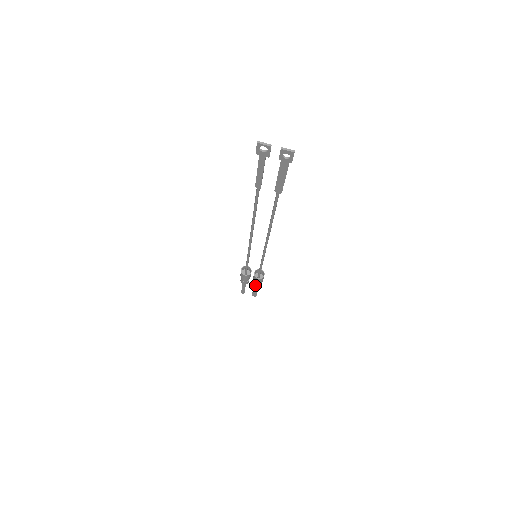
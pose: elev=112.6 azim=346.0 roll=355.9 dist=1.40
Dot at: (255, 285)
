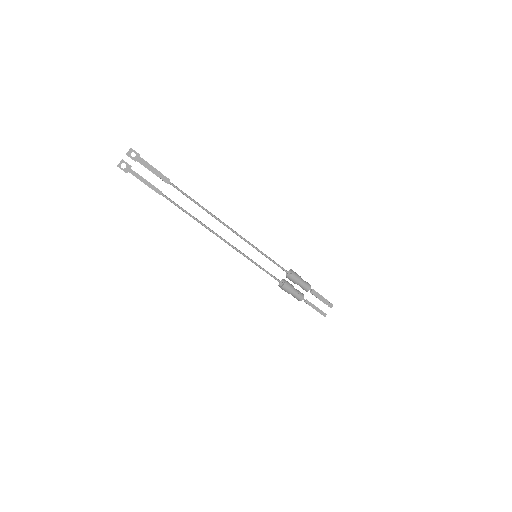
Dot at: (305, 287)
